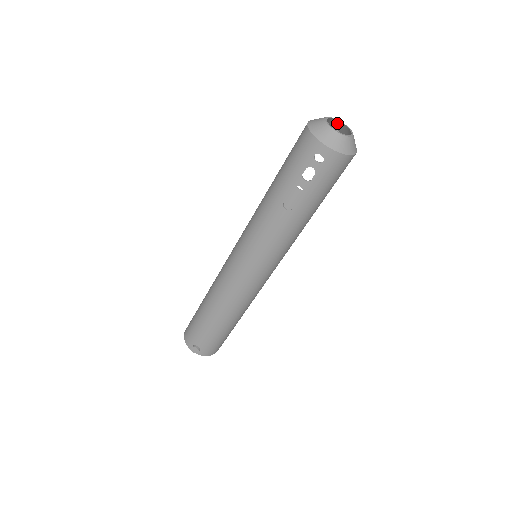
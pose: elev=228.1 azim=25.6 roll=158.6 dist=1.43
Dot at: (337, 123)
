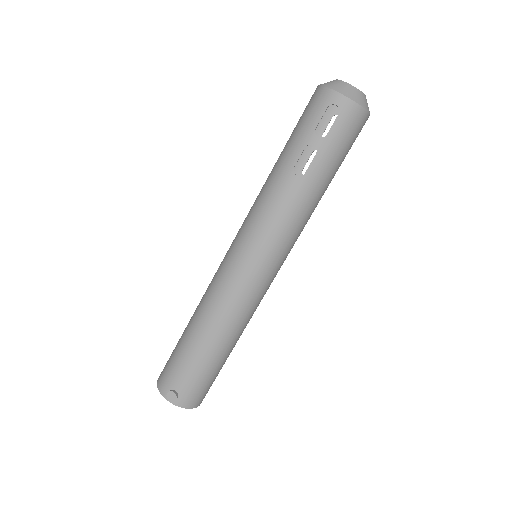
Dot at: occluded
